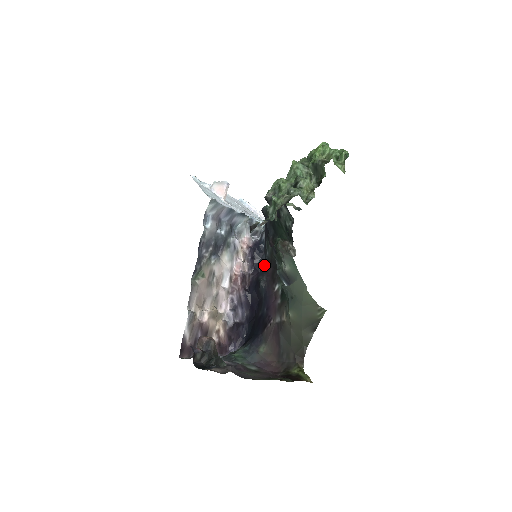
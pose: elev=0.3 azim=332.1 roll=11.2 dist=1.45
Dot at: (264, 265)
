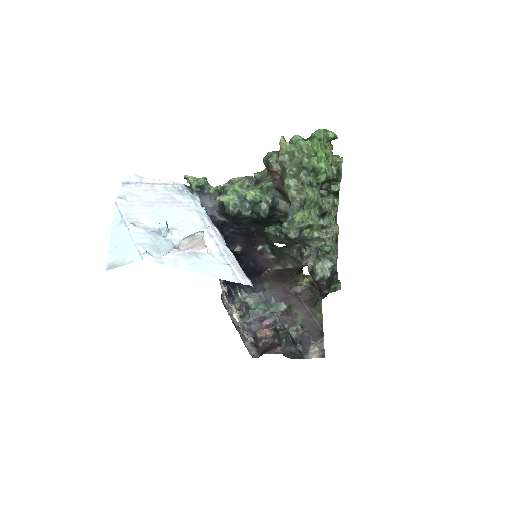
Dot at: (229, 237)
